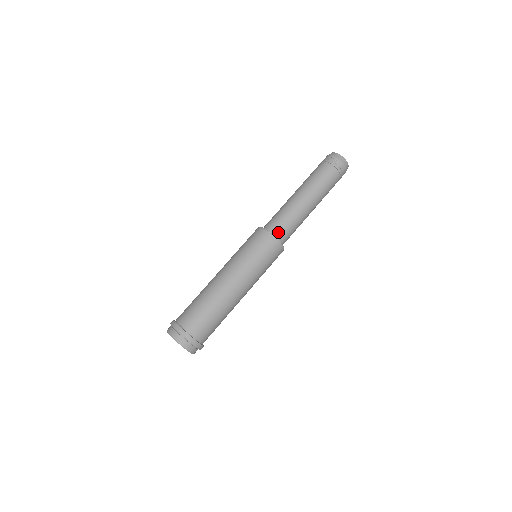
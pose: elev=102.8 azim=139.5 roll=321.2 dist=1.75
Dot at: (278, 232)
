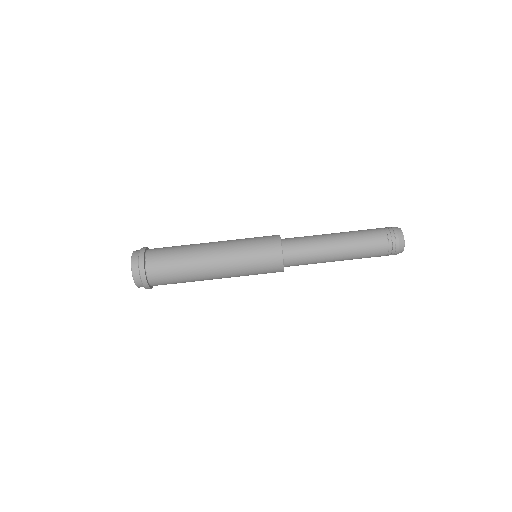
Dot at: (288, 243)
